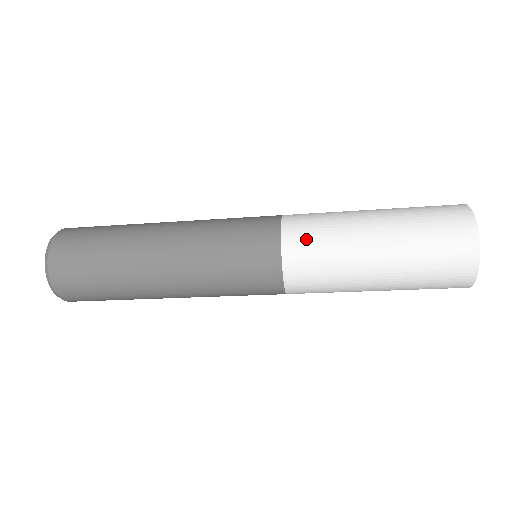
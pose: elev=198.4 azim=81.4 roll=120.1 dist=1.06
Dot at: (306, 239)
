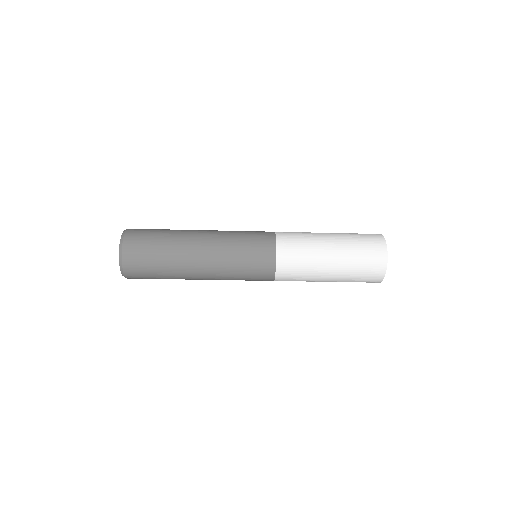
Dot at: (291, 247)
